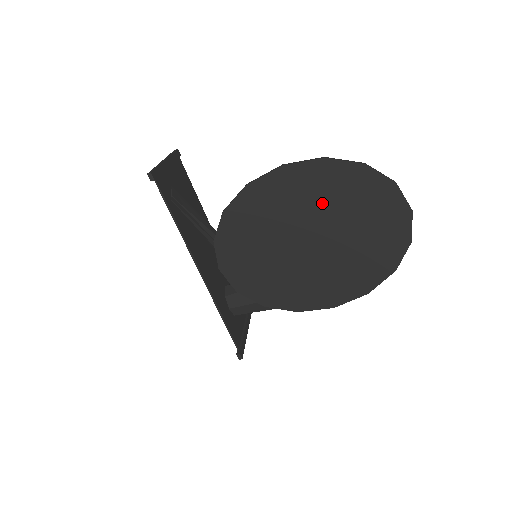
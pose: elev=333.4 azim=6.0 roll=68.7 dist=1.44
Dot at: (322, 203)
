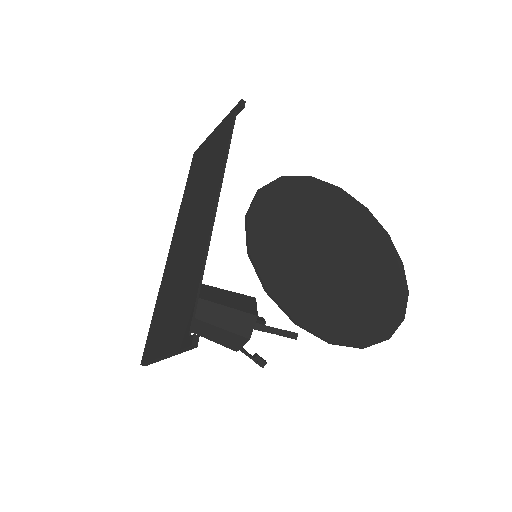
Dot at: (355, 236)
